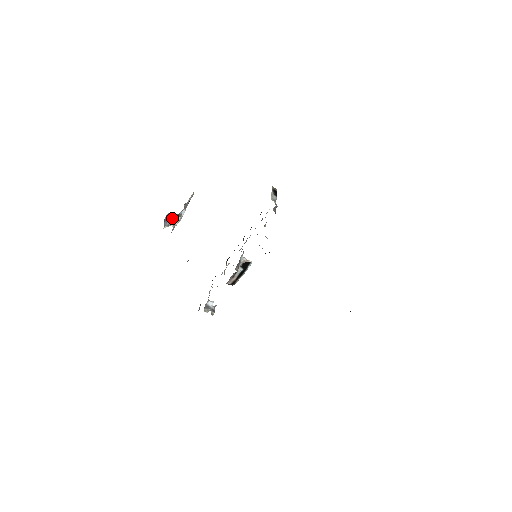
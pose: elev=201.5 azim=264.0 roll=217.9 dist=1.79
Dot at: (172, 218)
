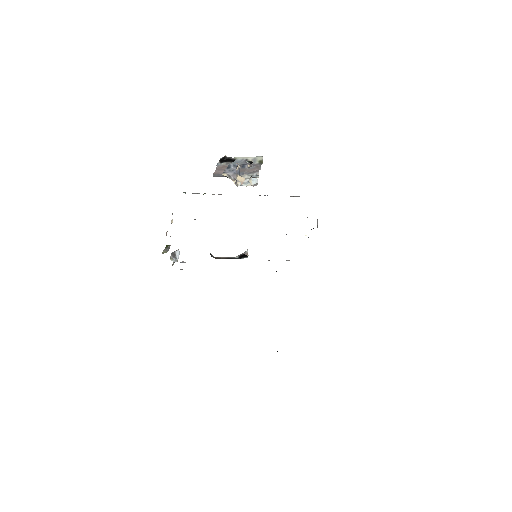
Dot at: (237, 172)
